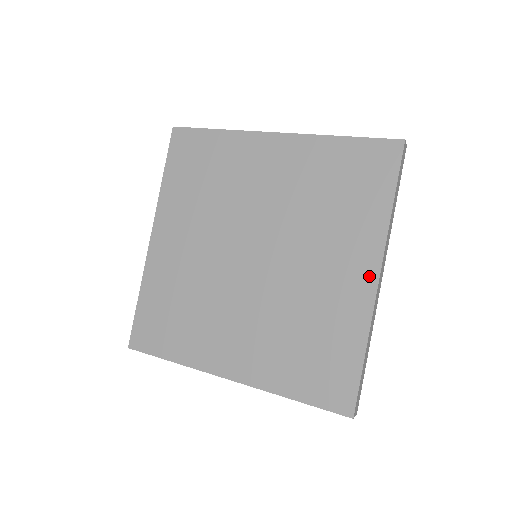
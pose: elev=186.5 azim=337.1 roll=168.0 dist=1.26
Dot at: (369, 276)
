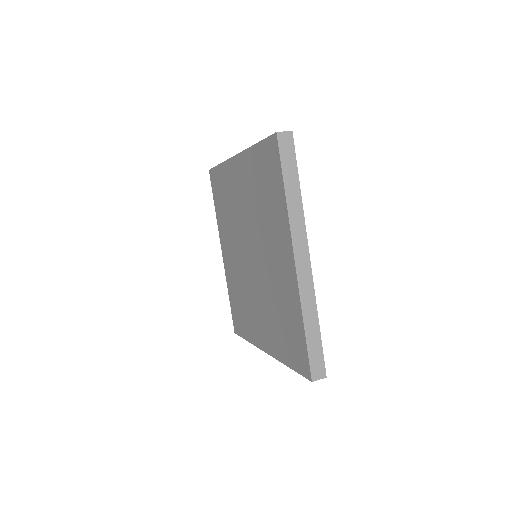
Dot at: (264, 346)
